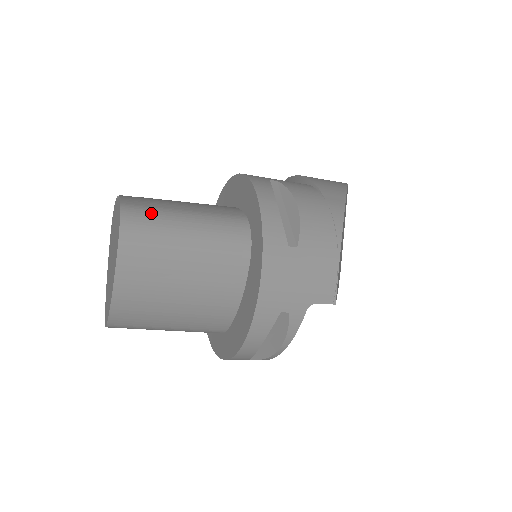
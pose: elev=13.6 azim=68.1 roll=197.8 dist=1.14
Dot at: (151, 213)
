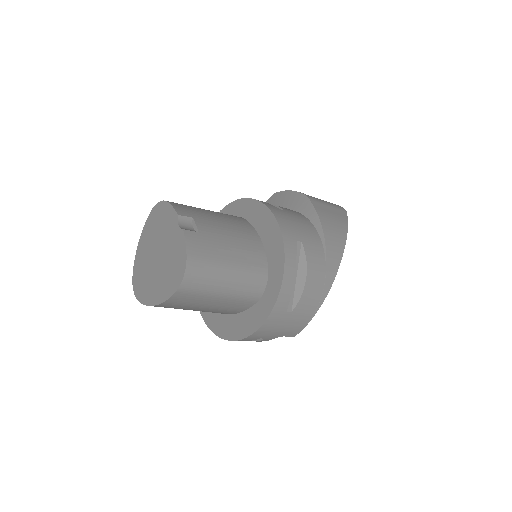
Dot at: (206, 267)
